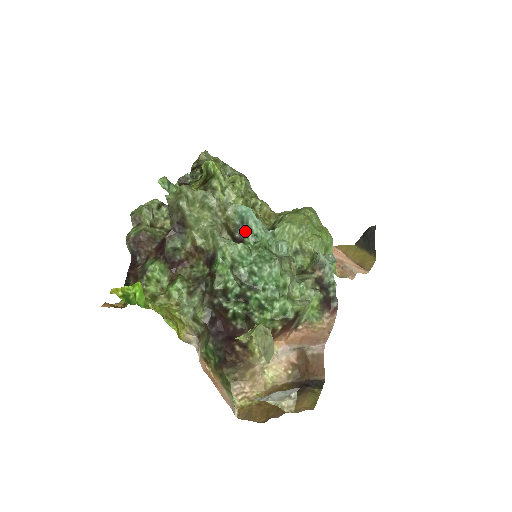
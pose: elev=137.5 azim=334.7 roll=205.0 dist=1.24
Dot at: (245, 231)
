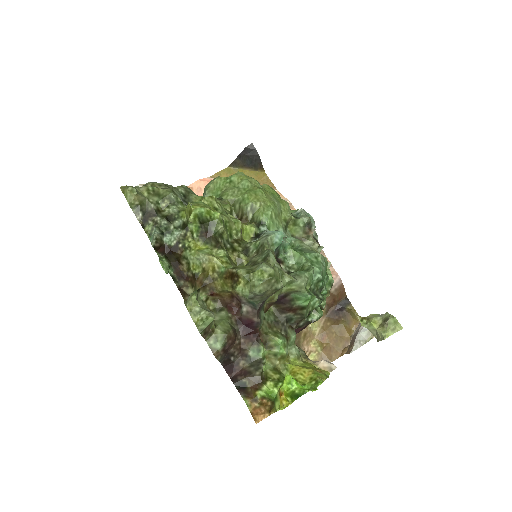
Dot at: (279, 252)
